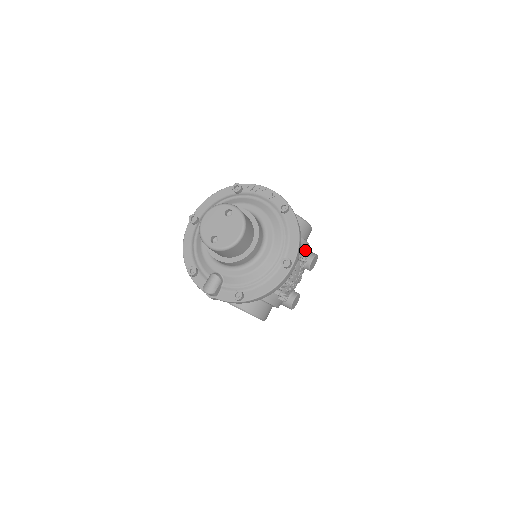
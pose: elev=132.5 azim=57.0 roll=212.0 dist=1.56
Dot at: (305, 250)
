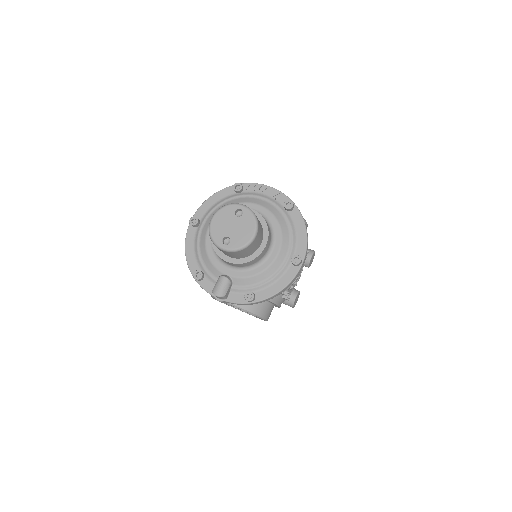
Dot at: occluded
